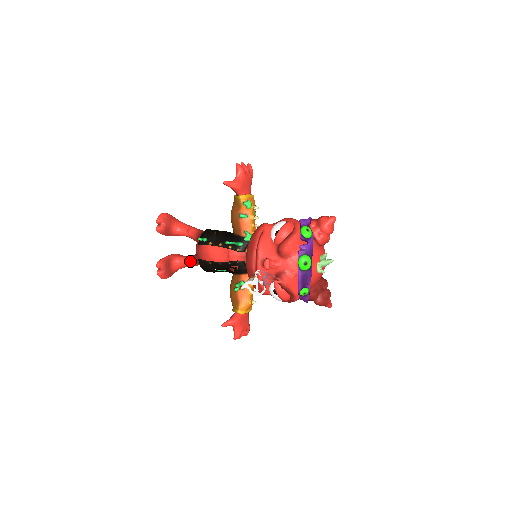
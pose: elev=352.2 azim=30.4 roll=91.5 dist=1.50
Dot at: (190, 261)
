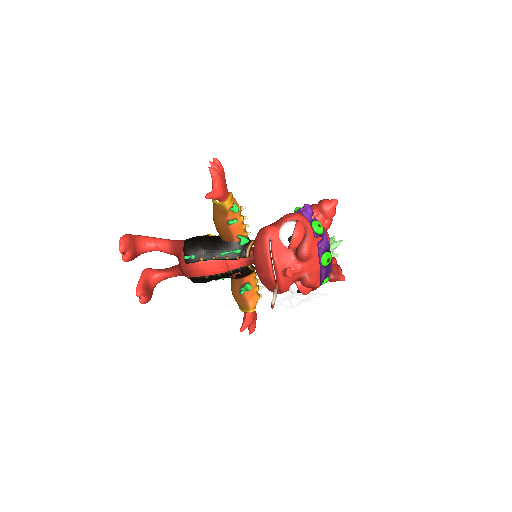
Dot at: (170, 275)
